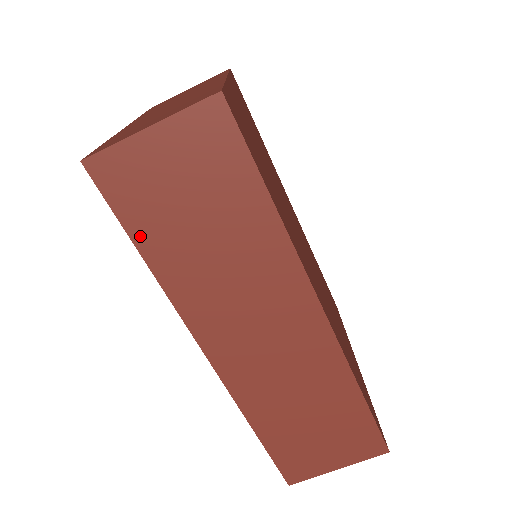
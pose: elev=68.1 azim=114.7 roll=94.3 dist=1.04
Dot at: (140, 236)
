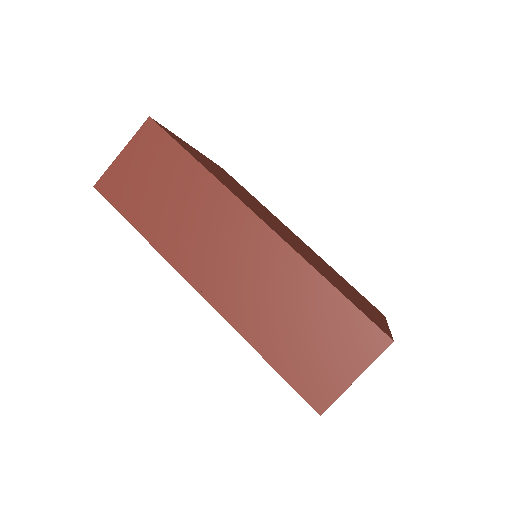
Dot at: (133, 217)
